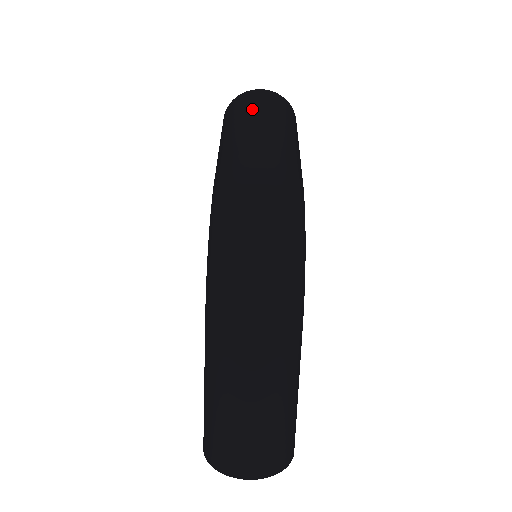
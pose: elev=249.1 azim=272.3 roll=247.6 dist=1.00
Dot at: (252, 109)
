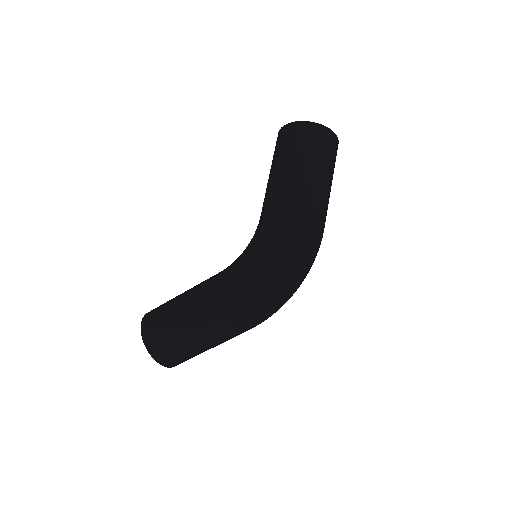
Dot at: (328, 164)
